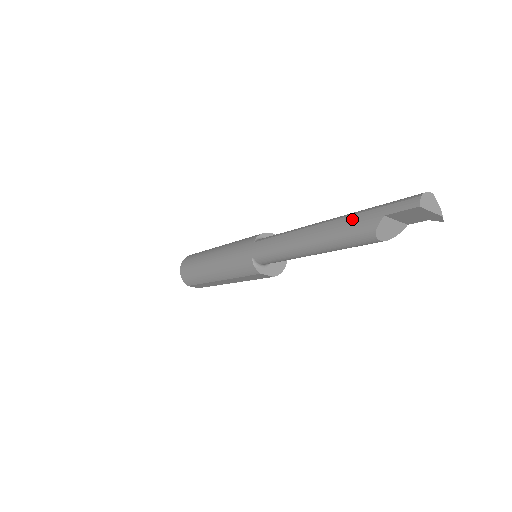
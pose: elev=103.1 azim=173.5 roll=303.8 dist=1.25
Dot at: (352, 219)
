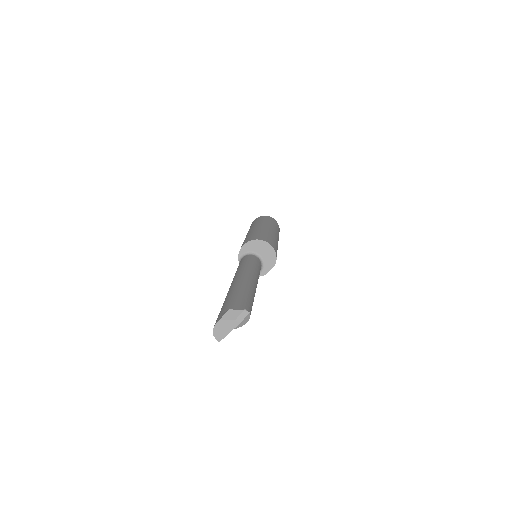
Dot at: occluded
